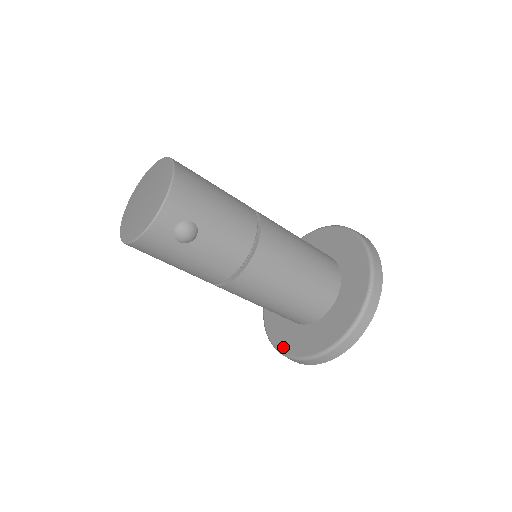
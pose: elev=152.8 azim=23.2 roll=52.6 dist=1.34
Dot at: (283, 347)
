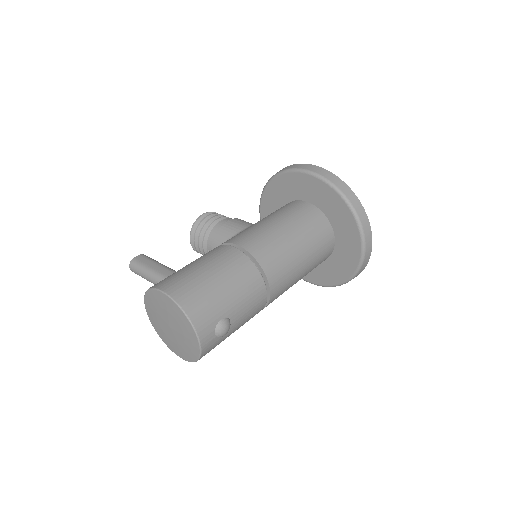
Dot at: (319, 282)
